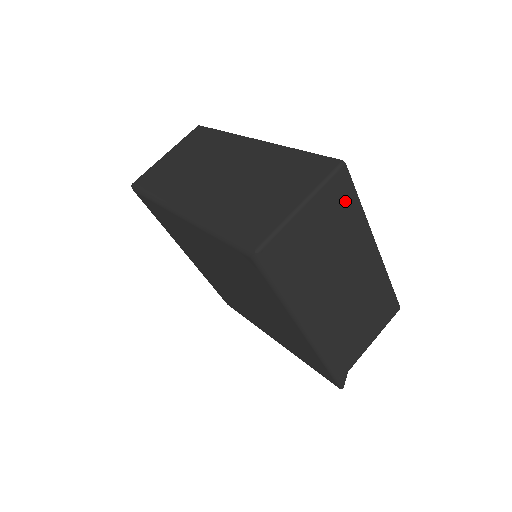
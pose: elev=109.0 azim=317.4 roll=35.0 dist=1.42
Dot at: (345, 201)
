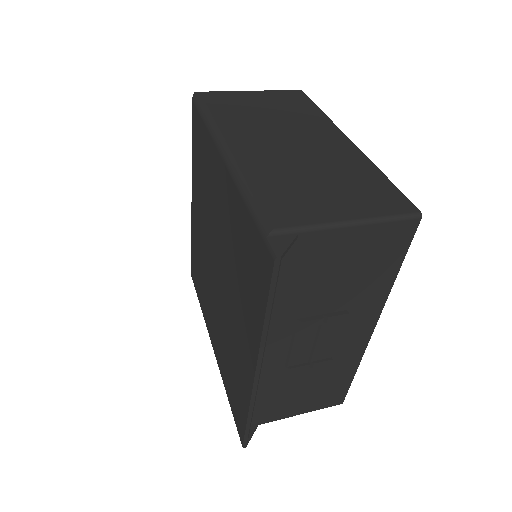
Dot at: (299, 102)
